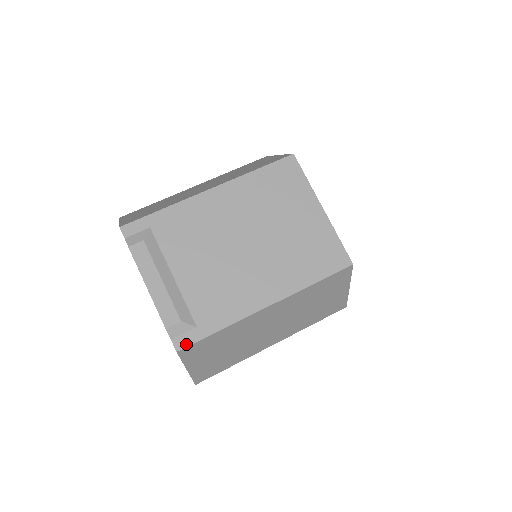
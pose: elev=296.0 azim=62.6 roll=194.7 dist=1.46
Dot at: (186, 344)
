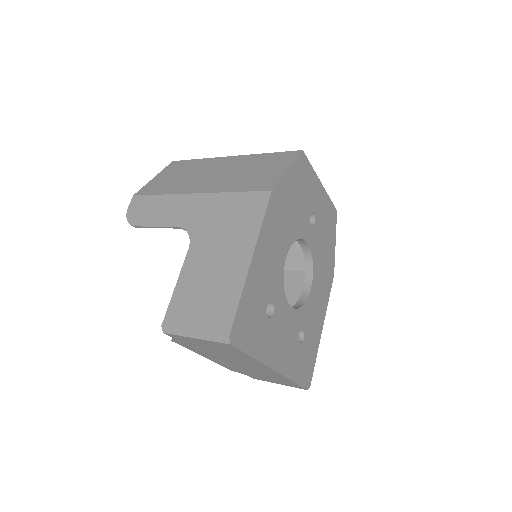
Dot at: occluded
